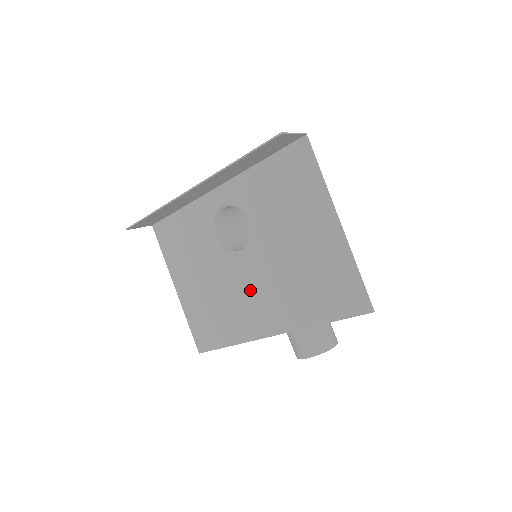
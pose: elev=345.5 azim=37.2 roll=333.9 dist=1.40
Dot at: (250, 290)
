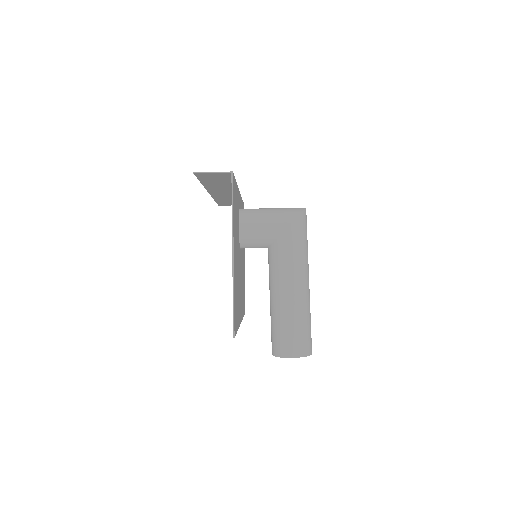
Dot at: occluded
